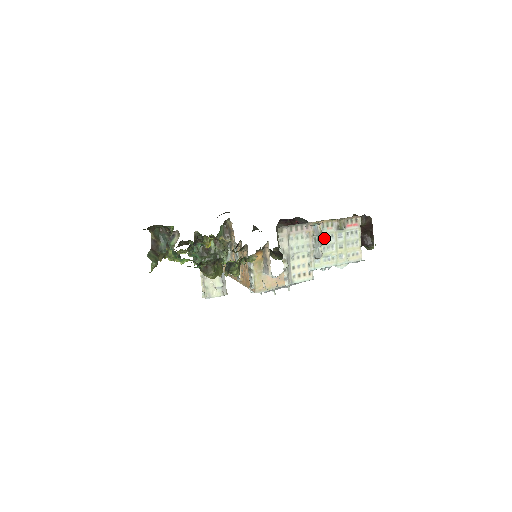
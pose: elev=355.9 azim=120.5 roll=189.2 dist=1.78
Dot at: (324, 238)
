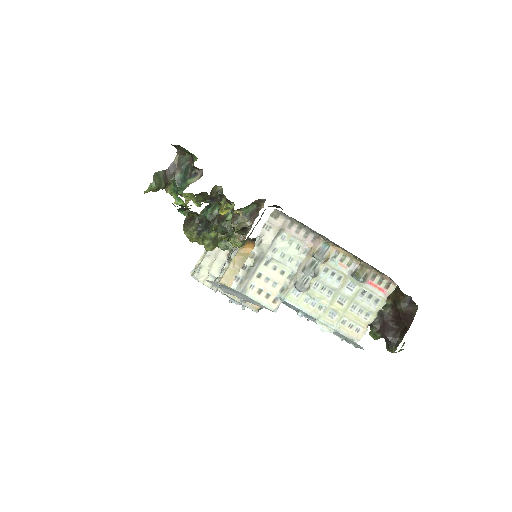
Dot at: (326, 271)
